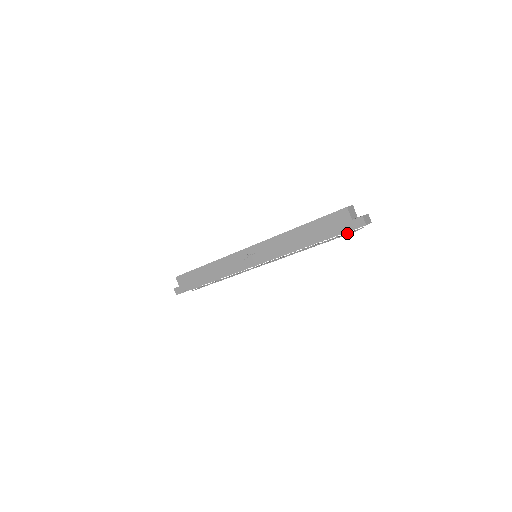
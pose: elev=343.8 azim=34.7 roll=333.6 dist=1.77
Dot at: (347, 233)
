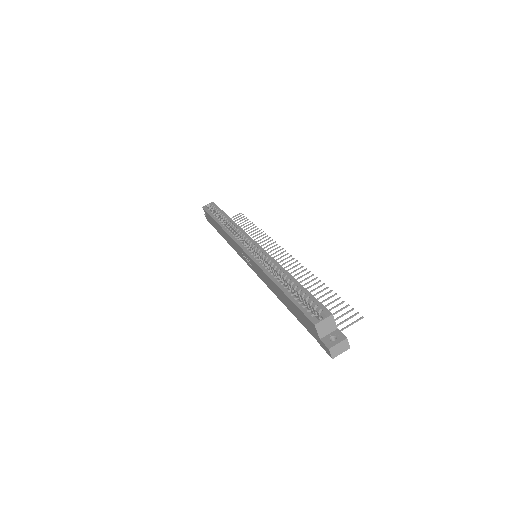
Dot at: occluded
